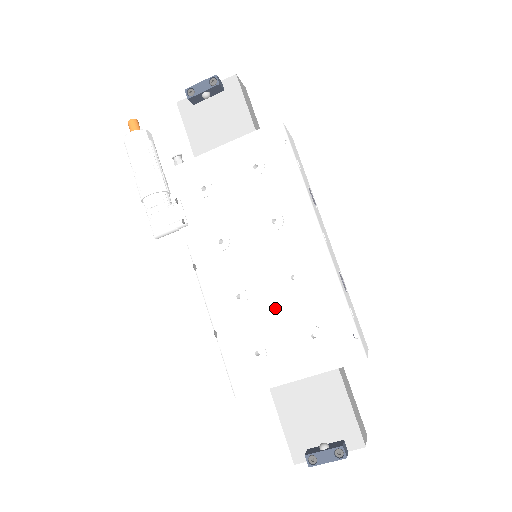
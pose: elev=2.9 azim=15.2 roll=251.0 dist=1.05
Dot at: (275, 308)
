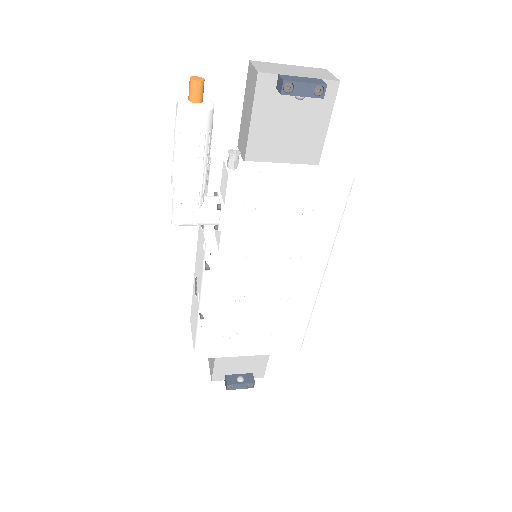
Dot at: (262, 314)
